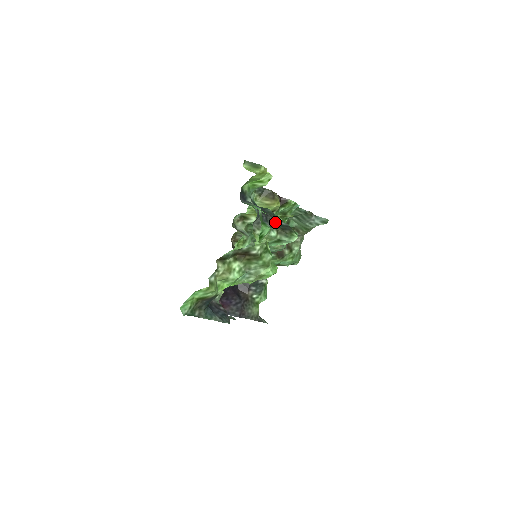
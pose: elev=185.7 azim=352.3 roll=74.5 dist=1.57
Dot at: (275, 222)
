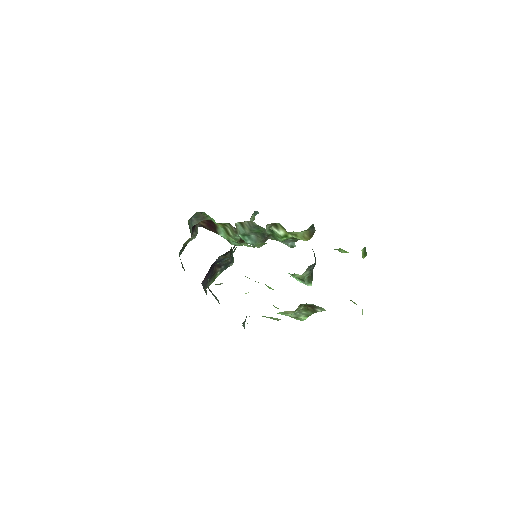
Dot at: occluded
